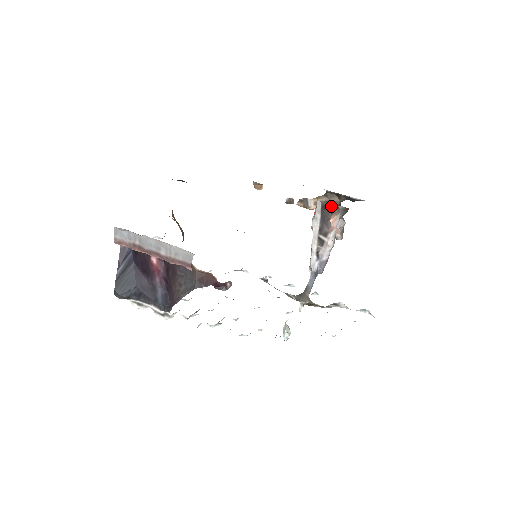
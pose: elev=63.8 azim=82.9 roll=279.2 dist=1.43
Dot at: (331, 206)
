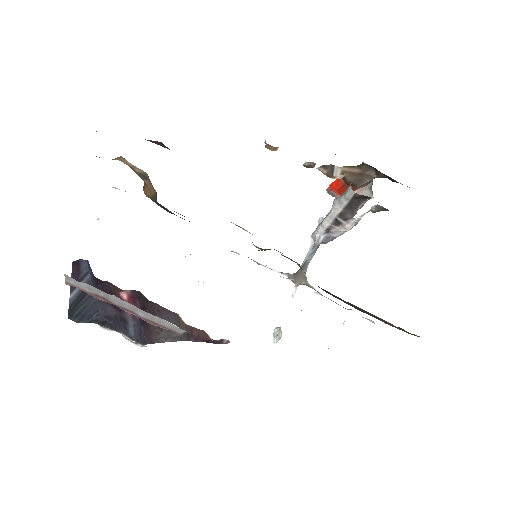
Dot at: (366, 197)
